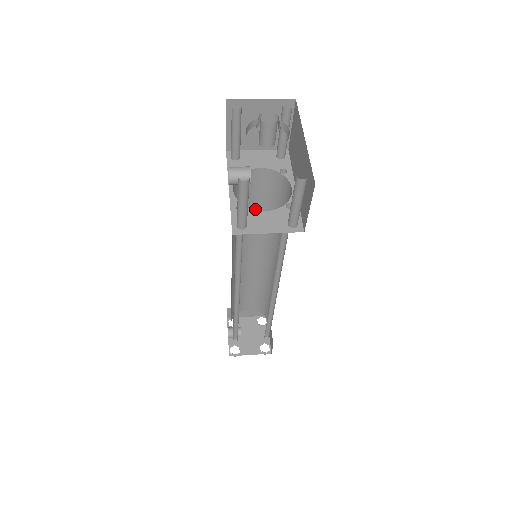
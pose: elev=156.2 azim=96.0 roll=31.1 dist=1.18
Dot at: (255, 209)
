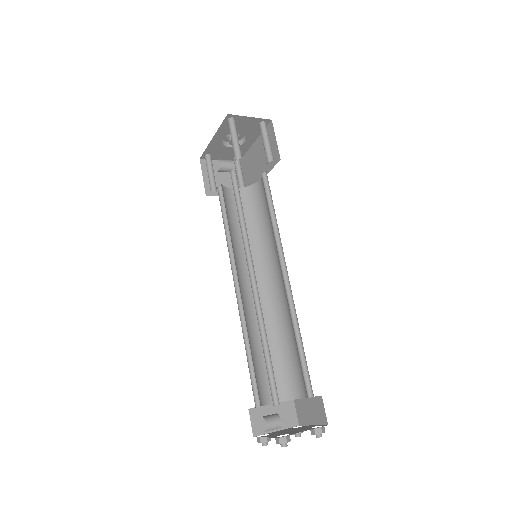
Dot at: (240, 229)
